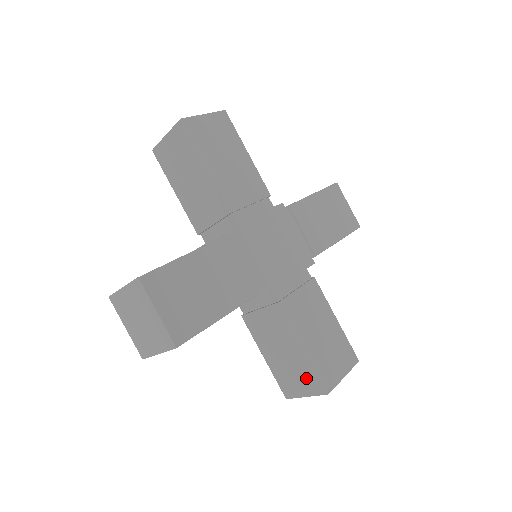
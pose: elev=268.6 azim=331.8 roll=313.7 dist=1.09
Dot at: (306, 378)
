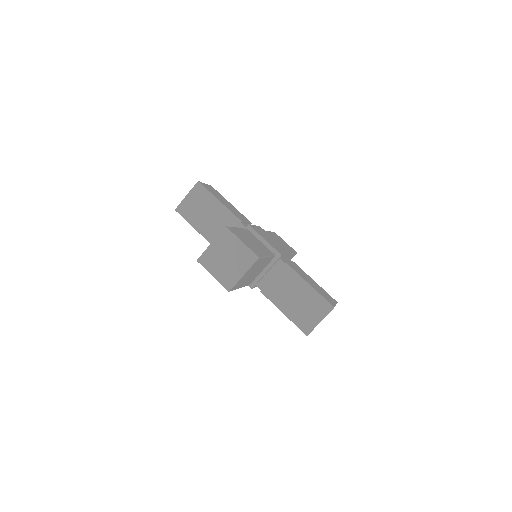
Dot at: (317, 306)
